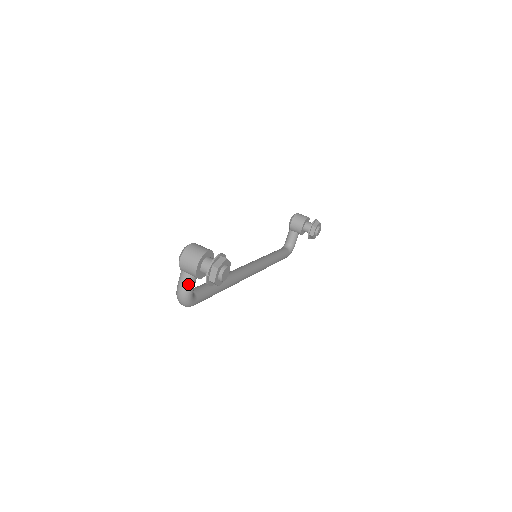
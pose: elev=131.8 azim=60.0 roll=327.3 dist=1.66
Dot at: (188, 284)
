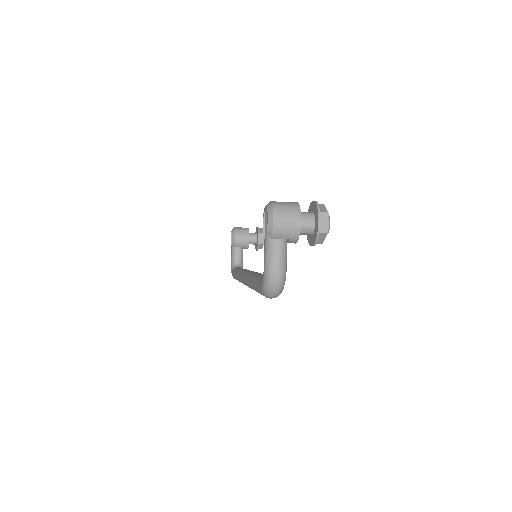
Dot at: (284, 255)
